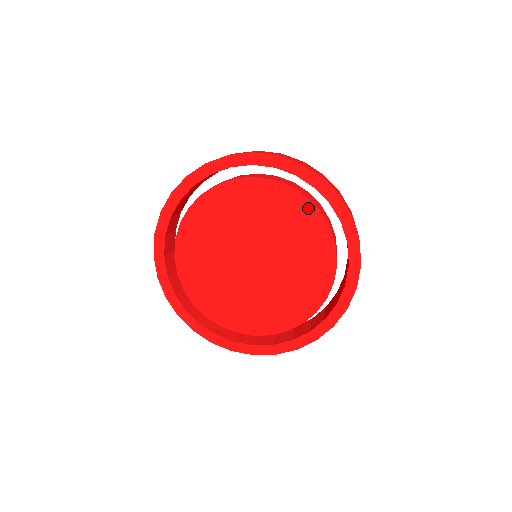
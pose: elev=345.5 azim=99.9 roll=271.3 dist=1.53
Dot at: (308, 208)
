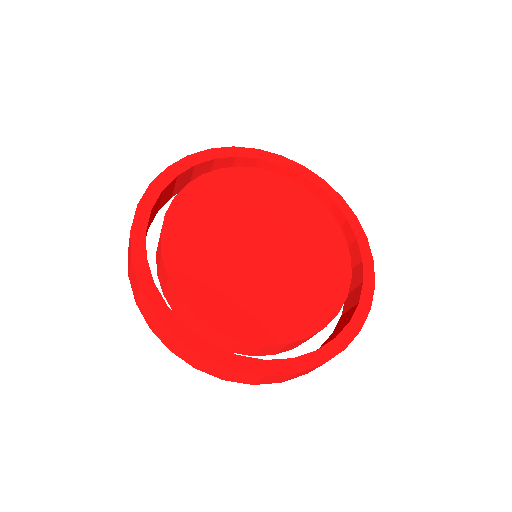
Dot at: (315, 203)
